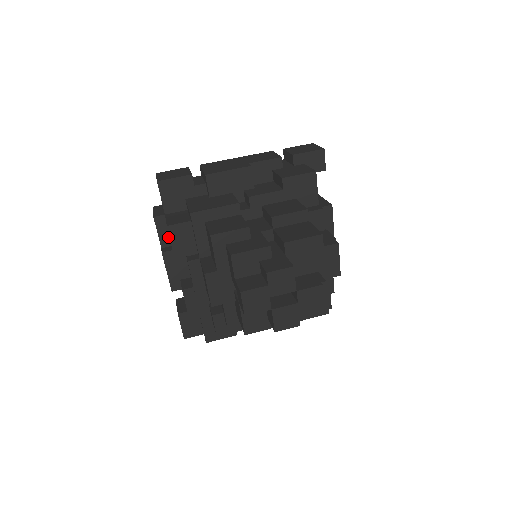
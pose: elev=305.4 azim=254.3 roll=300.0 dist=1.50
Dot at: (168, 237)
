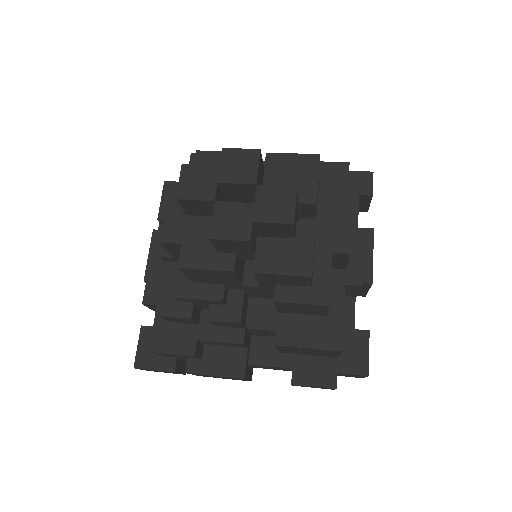
Dot at: occluded
